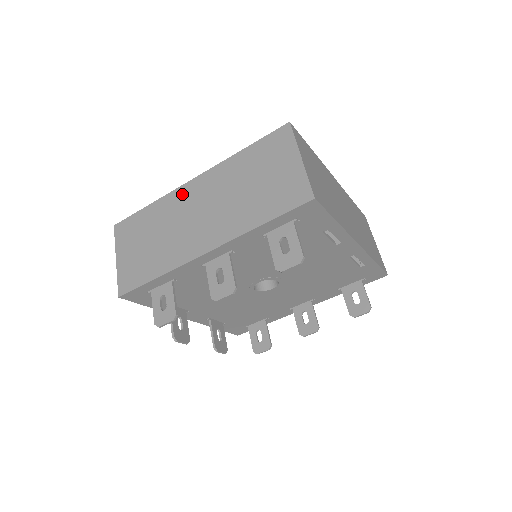
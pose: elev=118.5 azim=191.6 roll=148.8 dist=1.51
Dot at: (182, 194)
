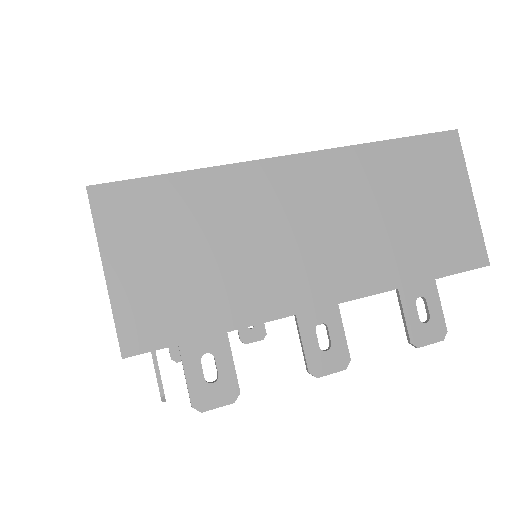
Dot at: (270, 177)
